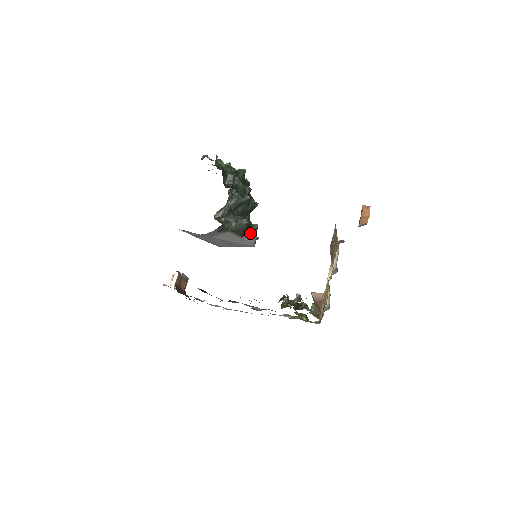
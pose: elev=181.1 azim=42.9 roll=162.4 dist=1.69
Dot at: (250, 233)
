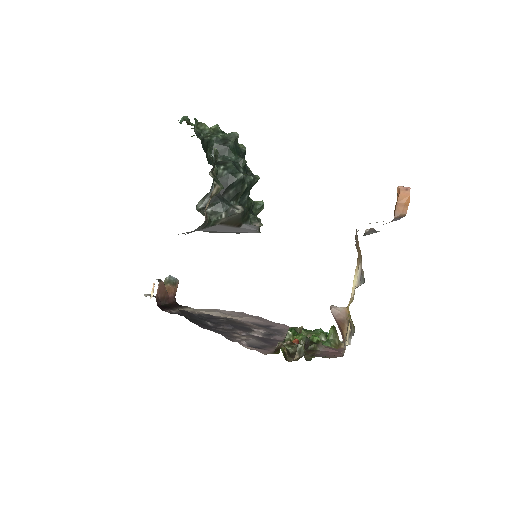
Dot at: (249, 221)
